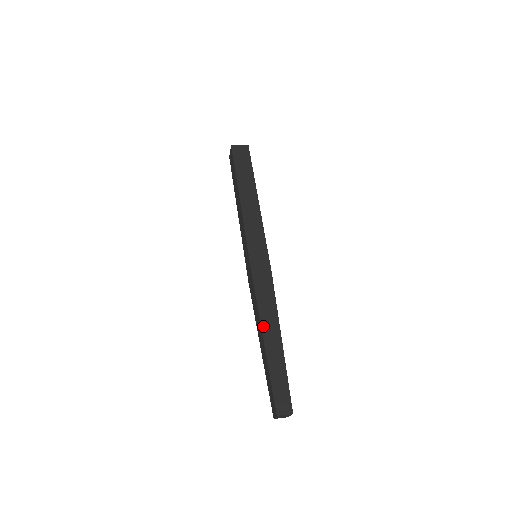
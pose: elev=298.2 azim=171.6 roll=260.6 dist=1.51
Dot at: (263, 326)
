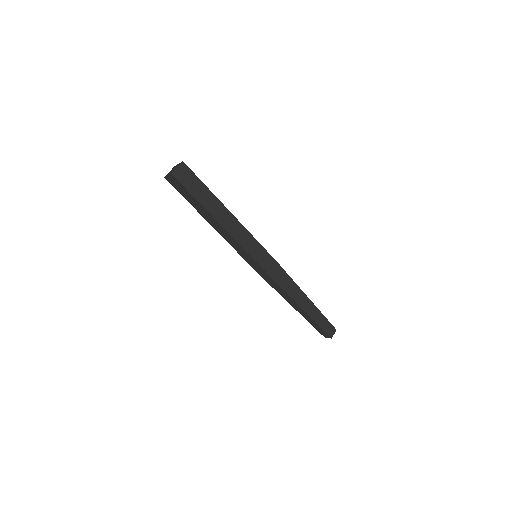
Dot at: (297, 301)
